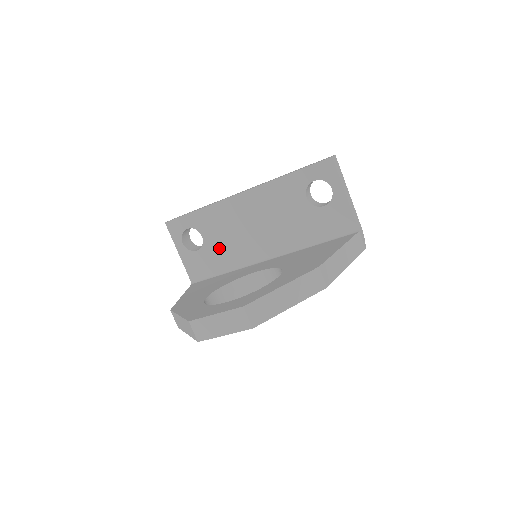
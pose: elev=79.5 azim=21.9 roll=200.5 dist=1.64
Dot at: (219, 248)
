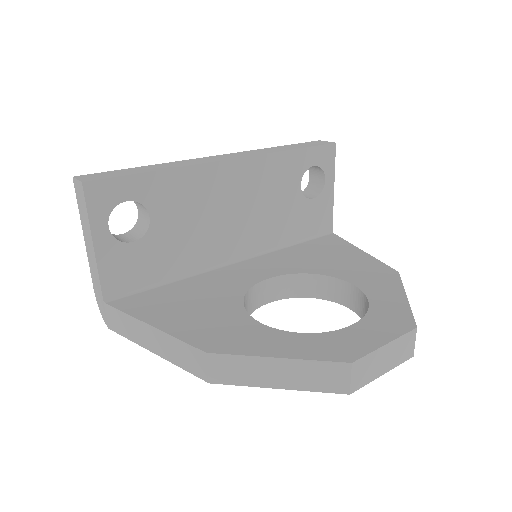
Dot at: (173, 240)
